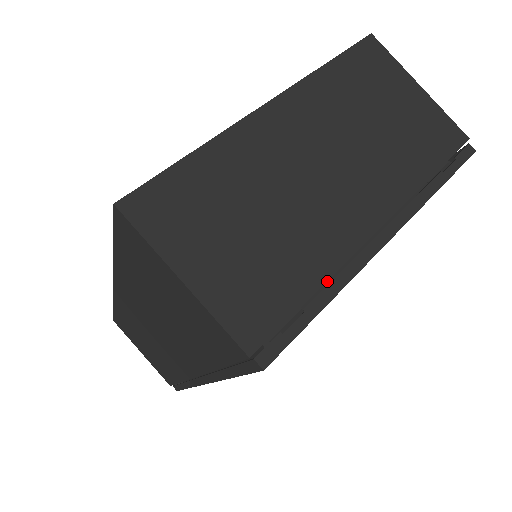
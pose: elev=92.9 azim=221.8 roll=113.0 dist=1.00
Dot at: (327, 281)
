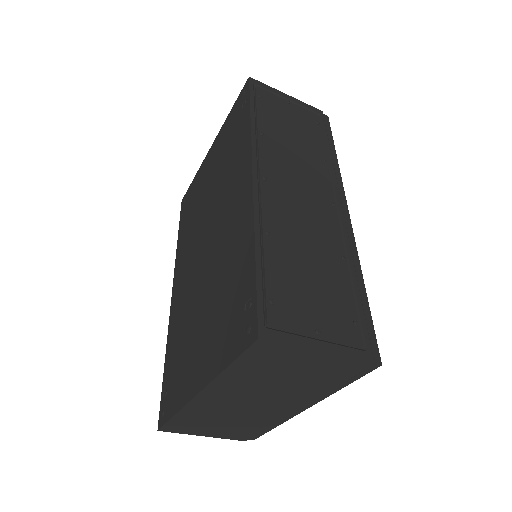
Dot at: occluded
